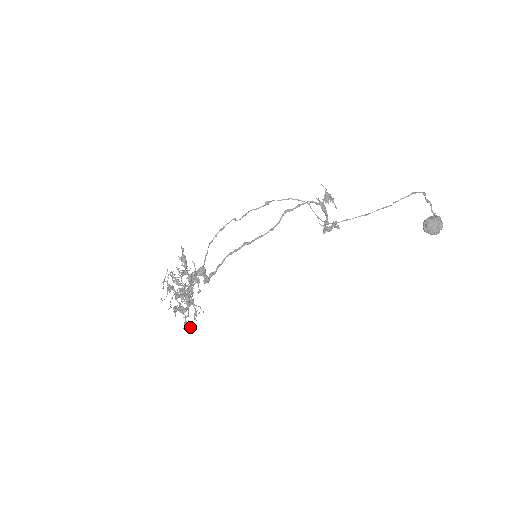
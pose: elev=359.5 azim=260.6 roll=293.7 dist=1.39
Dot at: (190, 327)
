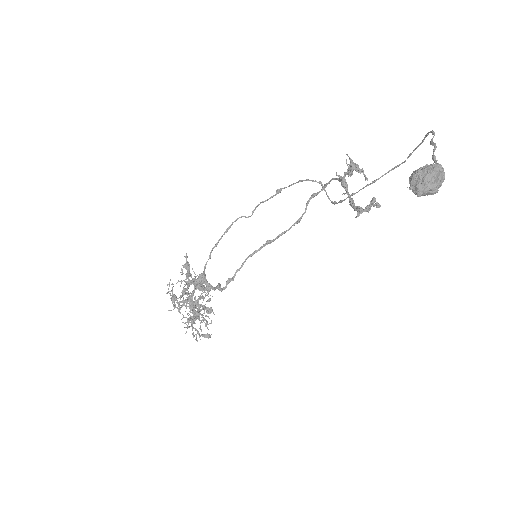
Dot at: (208, 338)
